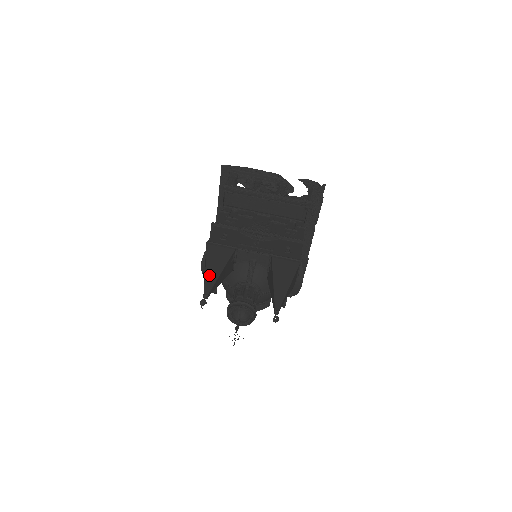
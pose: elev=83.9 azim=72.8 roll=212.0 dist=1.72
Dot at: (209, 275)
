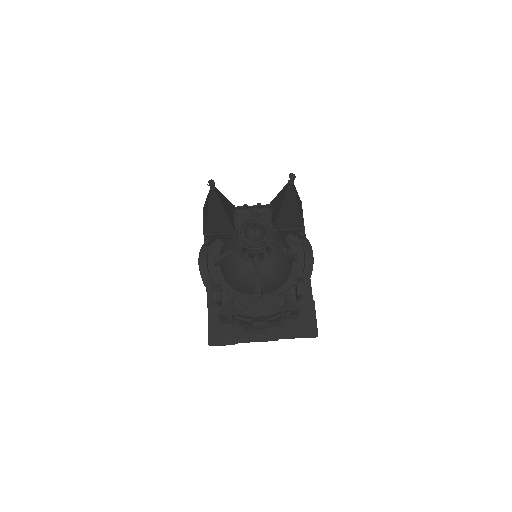
Dot at: occluded
